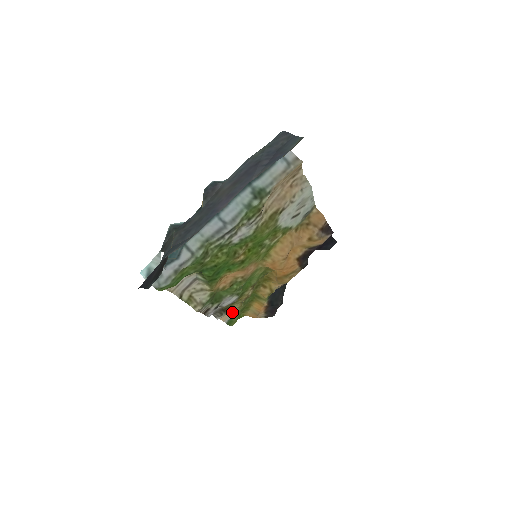
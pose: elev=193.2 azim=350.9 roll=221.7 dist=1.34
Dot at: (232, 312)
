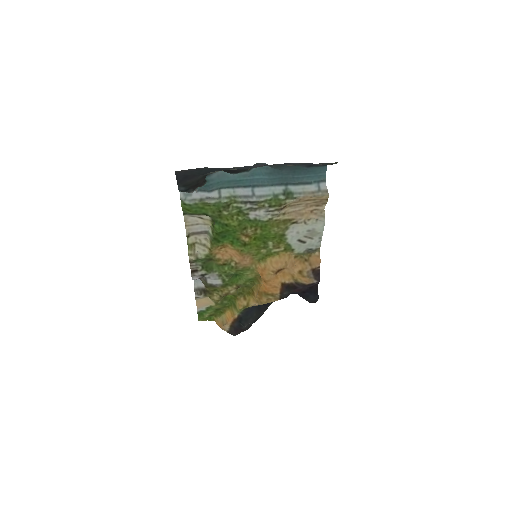
Dot at: (208, 304)
